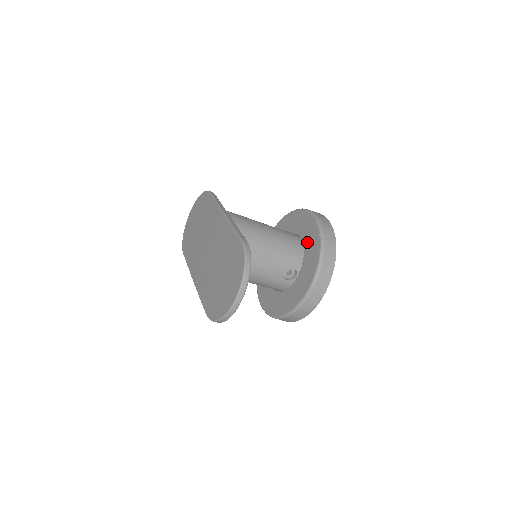
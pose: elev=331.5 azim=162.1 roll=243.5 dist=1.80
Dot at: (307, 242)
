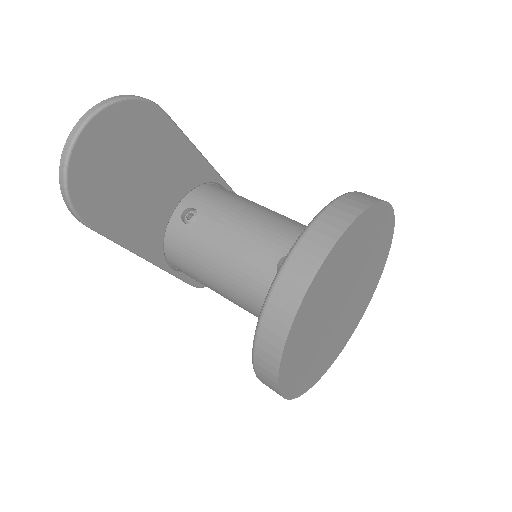
Dot at: occluded
